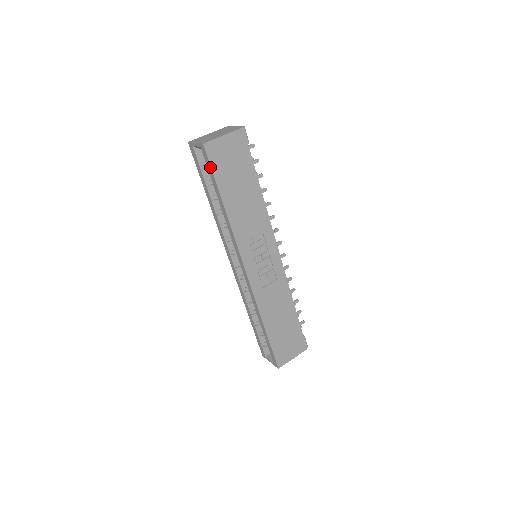
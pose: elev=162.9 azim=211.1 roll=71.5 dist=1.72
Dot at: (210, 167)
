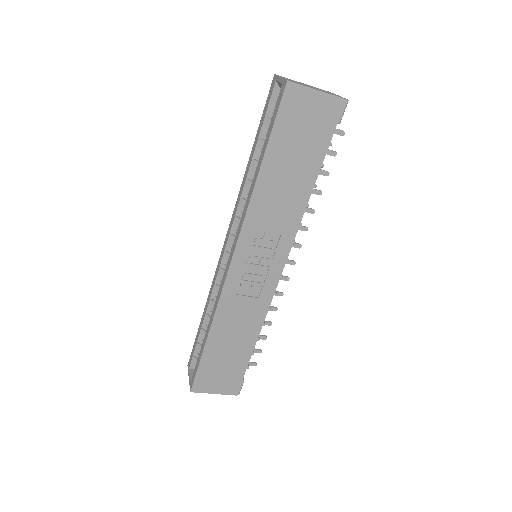
Dot at: (276, 114)
